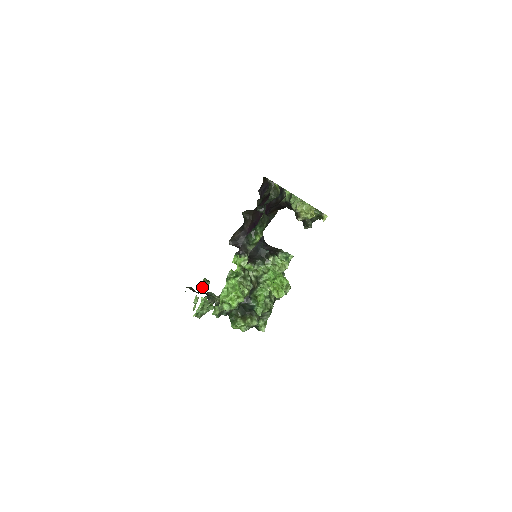
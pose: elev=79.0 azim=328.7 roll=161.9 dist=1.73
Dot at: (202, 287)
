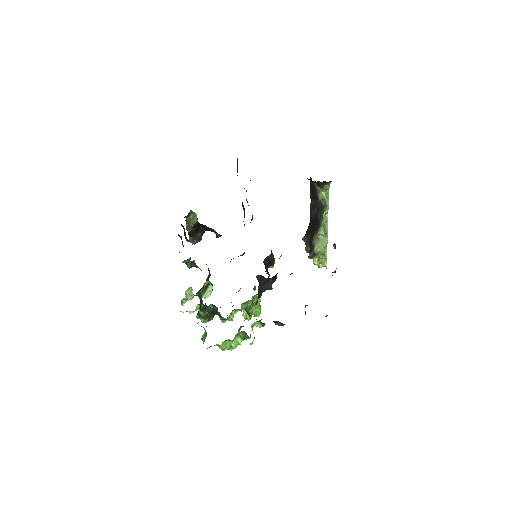
Dot at: (203, 288)
